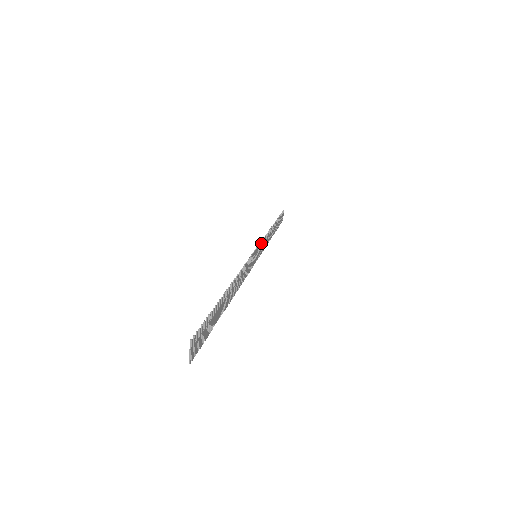
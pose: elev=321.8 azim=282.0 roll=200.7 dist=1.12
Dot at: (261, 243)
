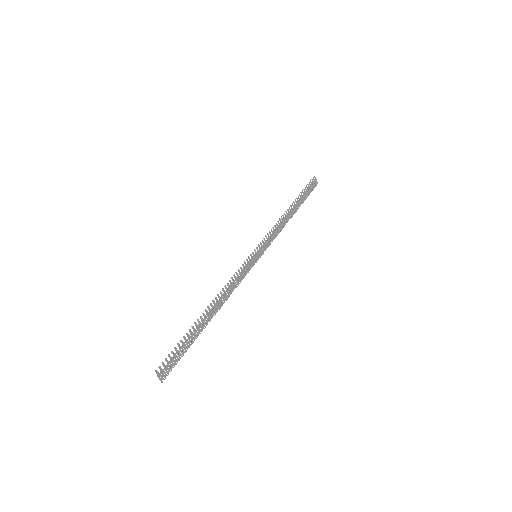
Dot at: (264, 240)
